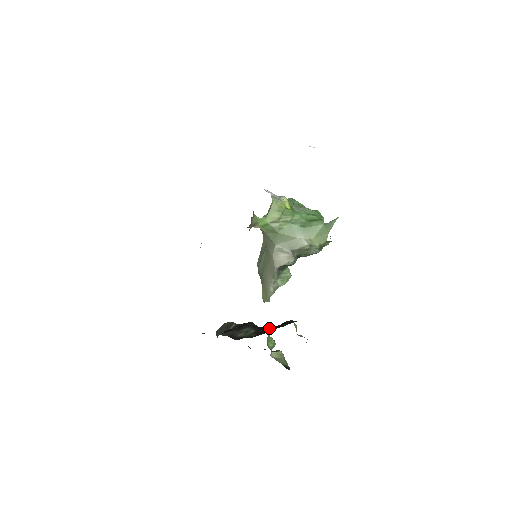
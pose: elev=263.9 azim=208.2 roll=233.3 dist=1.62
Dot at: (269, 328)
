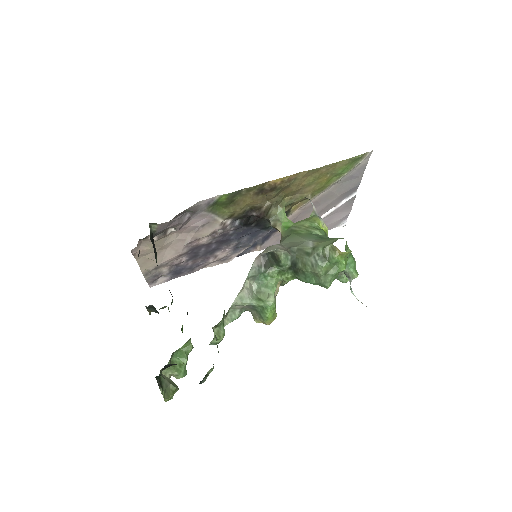
Dot at: occluded
